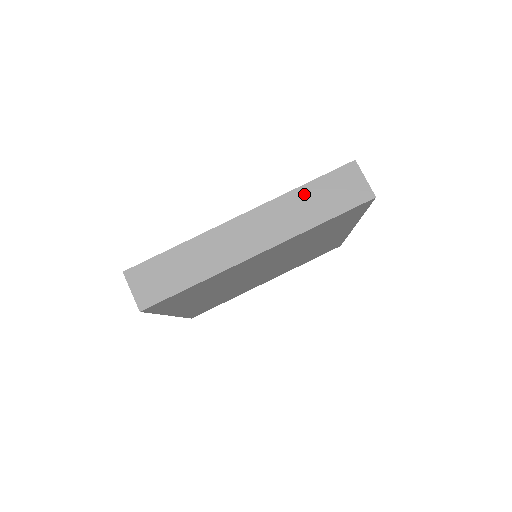
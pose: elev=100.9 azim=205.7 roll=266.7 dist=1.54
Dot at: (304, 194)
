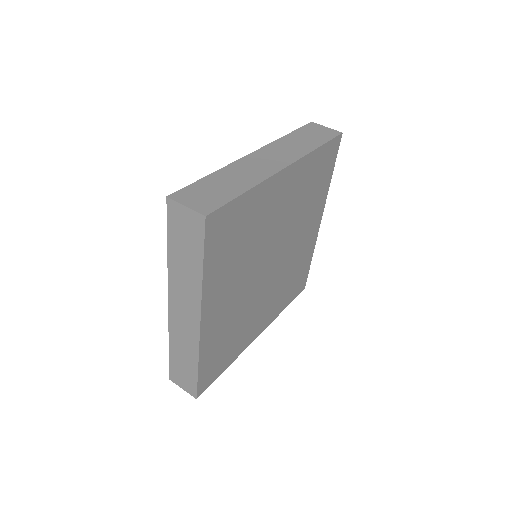
Dot at: (292, 137)
